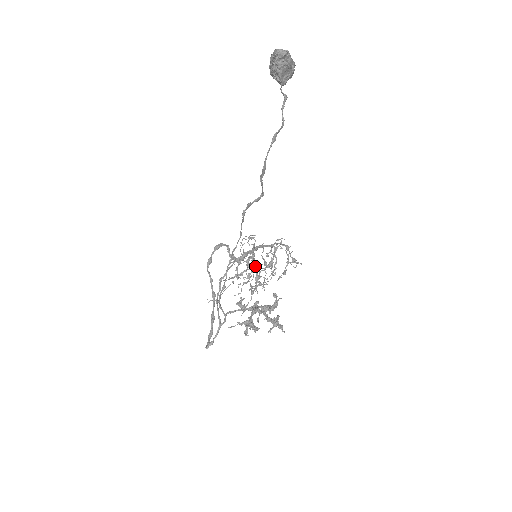
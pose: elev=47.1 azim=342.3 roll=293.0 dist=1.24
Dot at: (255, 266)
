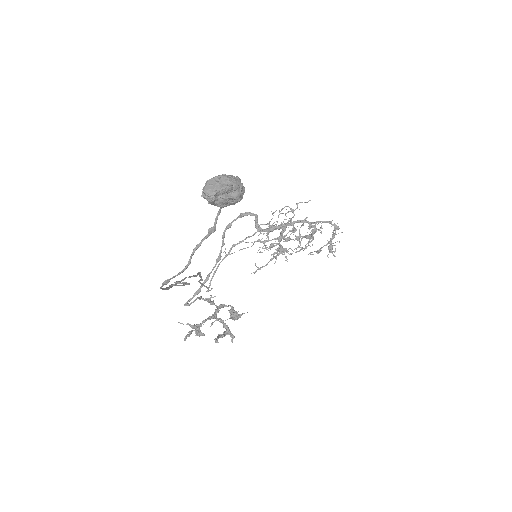
Dot at: (284, 238)
